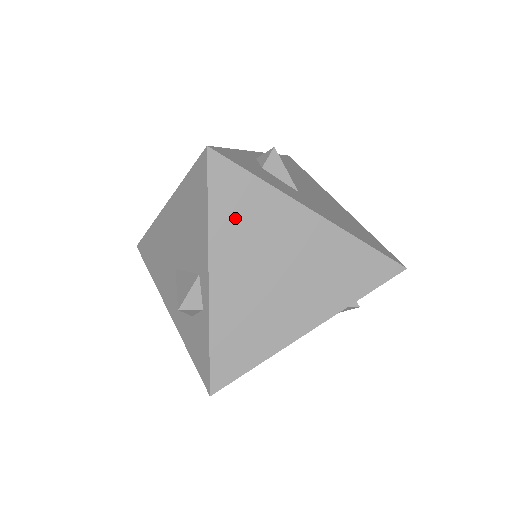
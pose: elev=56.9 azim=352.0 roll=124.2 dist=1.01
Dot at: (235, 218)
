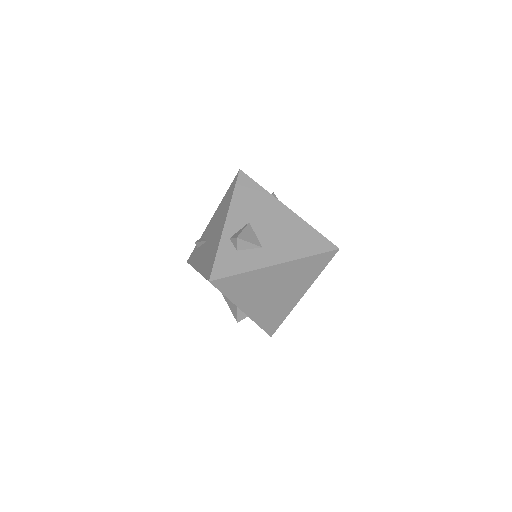
Dot at: (240, 291)
